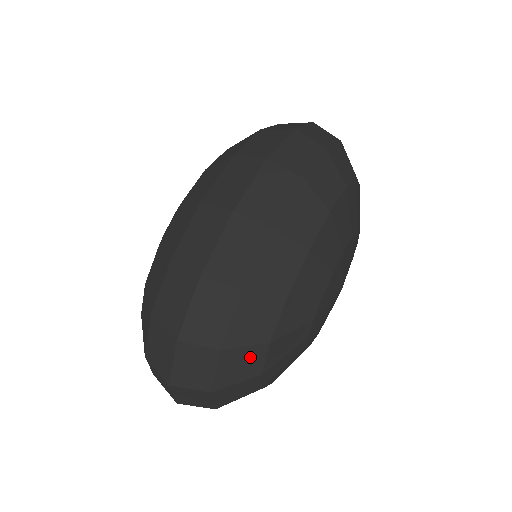
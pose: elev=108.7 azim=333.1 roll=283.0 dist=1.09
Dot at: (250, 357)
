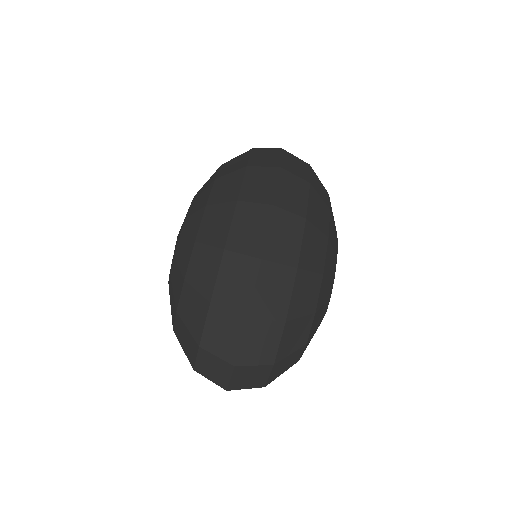
Dot at: (302, 327)
